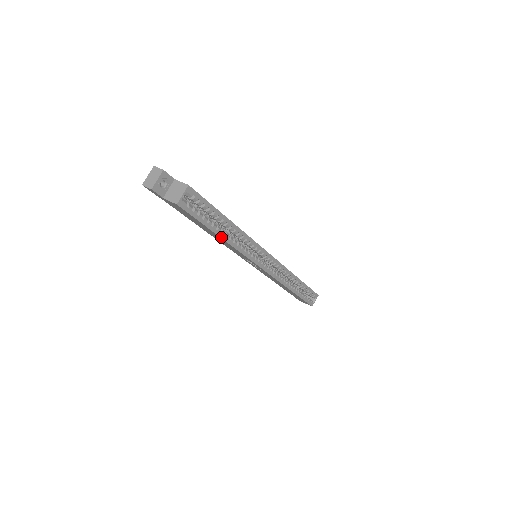
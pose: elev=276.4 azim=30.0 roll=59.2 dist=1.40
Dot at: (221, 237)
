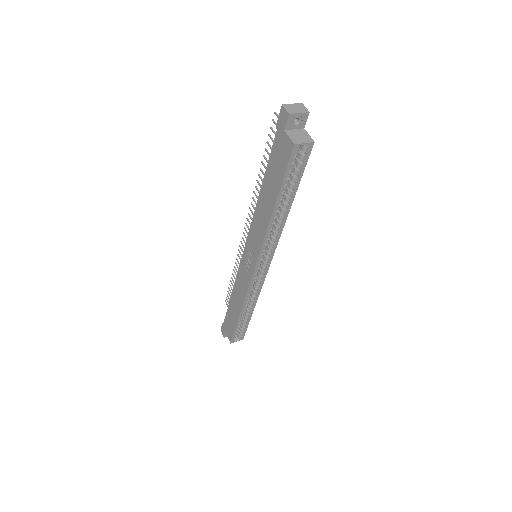
Dot at: (274, 208)
